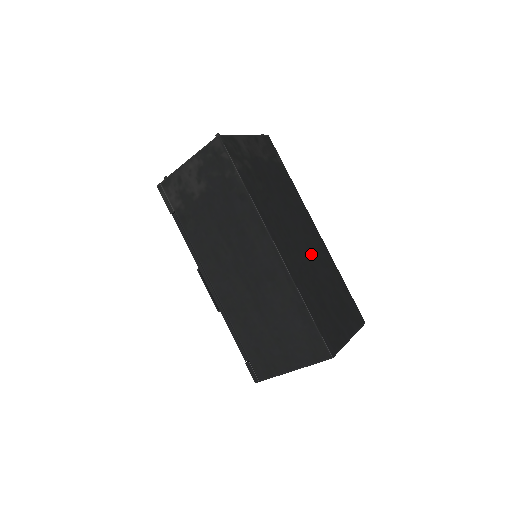
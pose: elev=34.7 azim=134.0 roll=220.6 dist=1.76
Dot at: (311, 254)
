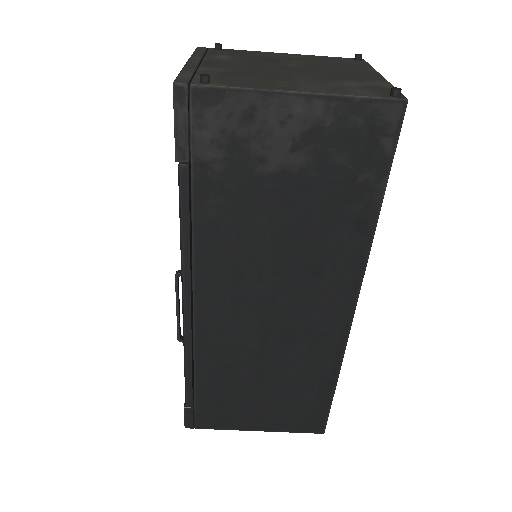
Dot at: occluded
